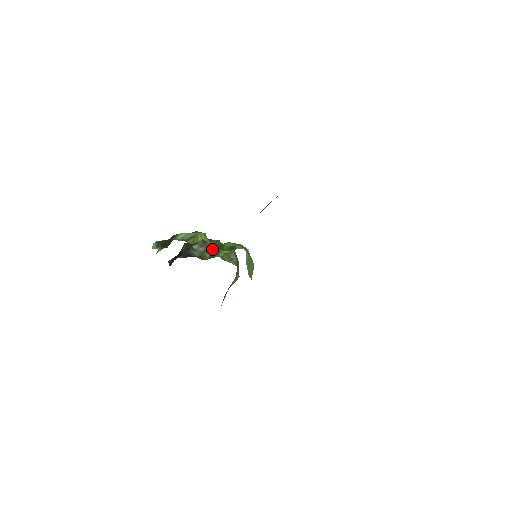
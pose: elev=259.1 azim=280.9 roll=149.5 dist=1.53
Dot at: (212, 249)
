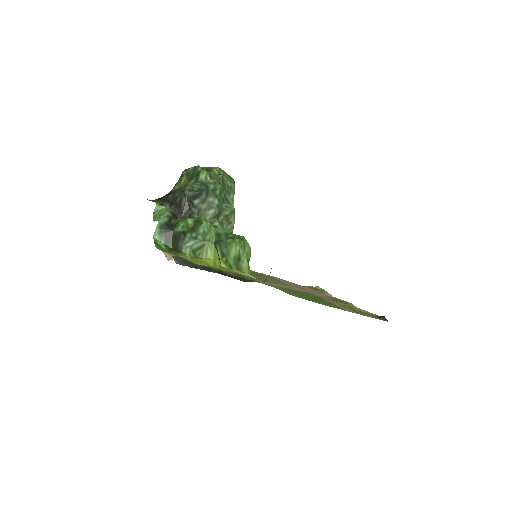
Dot at: (214, 213)
